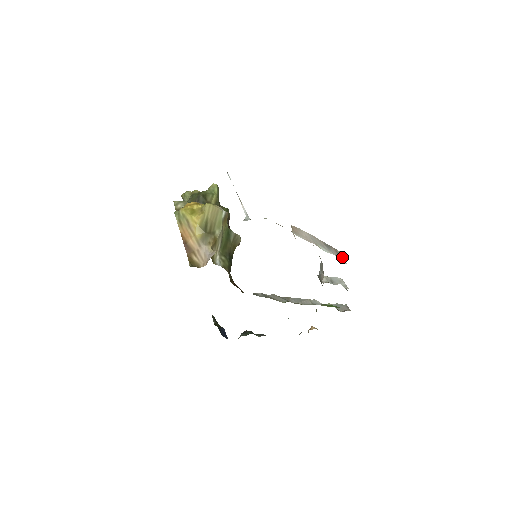
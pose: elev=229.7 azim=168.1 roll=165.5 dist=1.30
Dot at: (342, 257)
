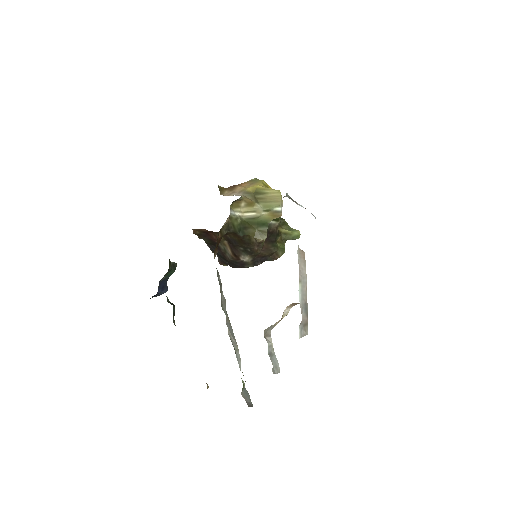
Dot at: (304, 333)
